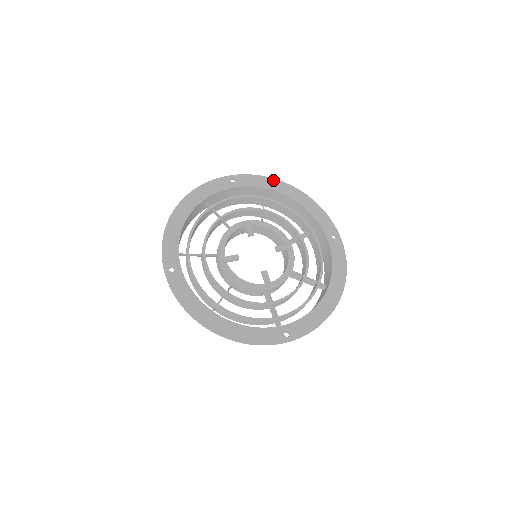
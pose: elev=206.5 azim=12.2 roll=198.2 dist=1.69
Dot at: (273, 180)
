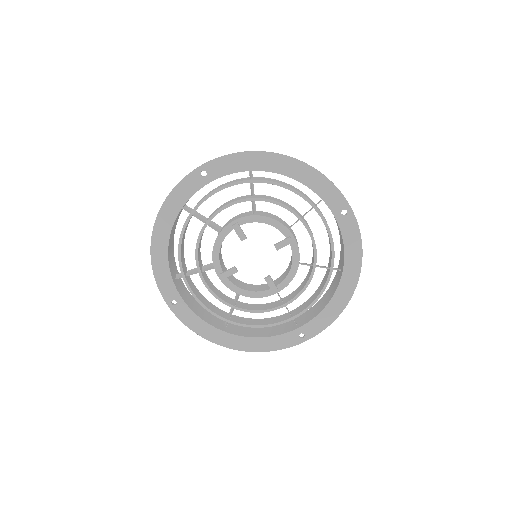
Dot at: (253, 154)
